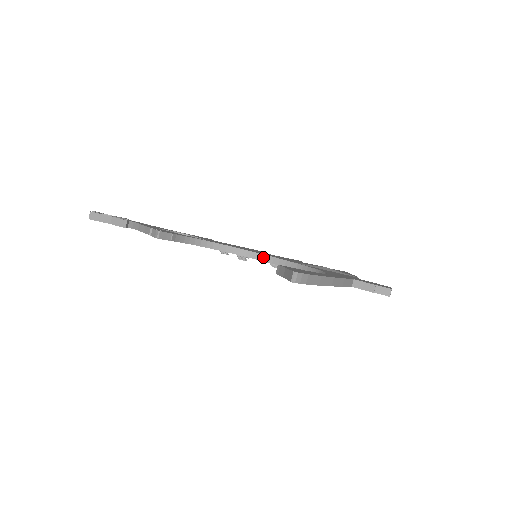
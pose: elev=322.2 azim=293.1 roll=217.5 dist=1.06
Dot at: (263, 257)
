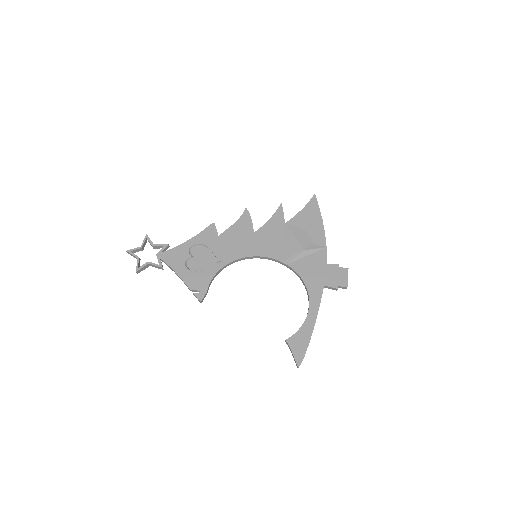
Dot at: (261, 257)
